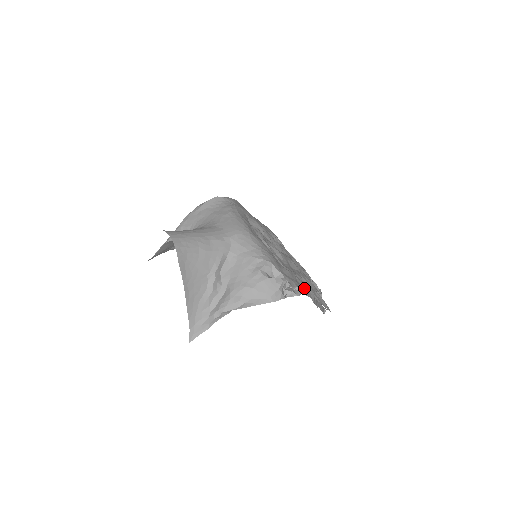
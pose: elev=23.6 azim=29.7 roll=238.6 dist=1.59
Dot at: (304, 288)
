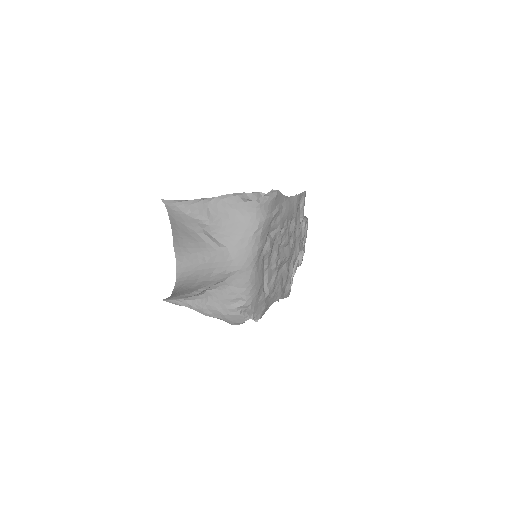
Dot at: (273, 298)
